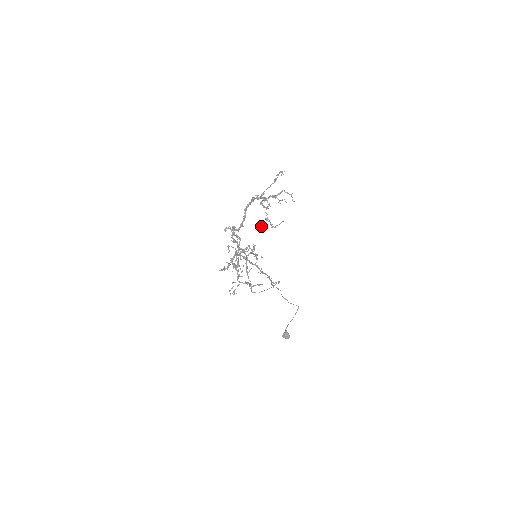
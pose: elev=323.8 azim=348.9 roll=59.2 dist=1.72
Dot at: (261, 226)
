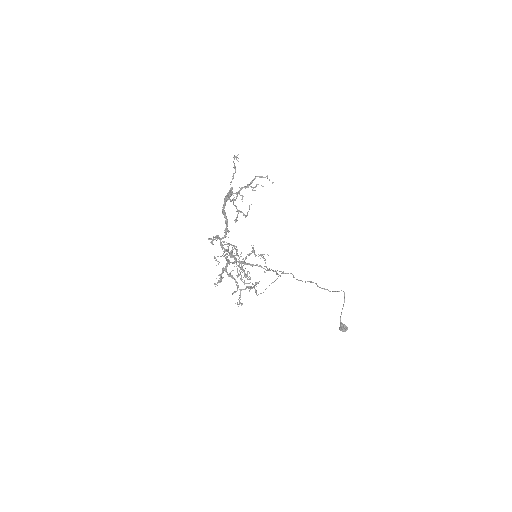
Dot at: (235, 221)
